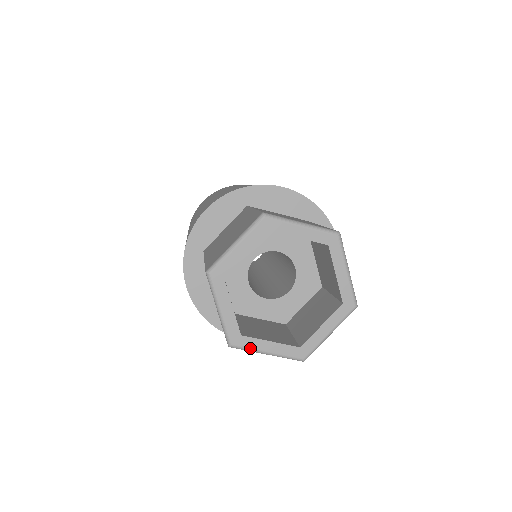
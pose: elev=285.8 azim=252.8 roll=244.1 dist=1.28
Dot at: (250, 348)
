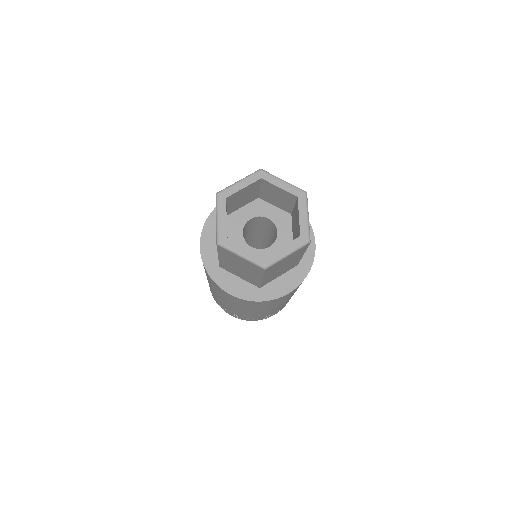
Dot at: (231, 248)
